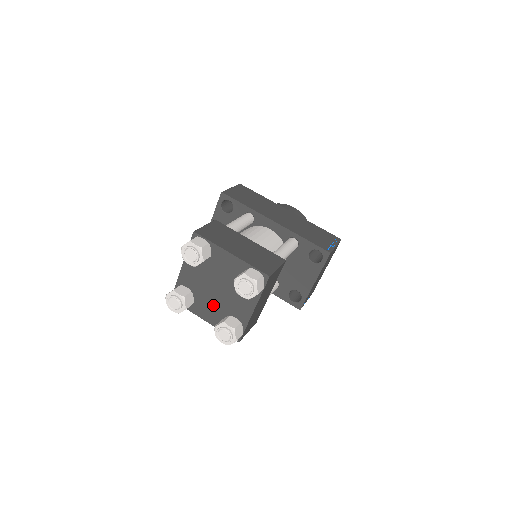
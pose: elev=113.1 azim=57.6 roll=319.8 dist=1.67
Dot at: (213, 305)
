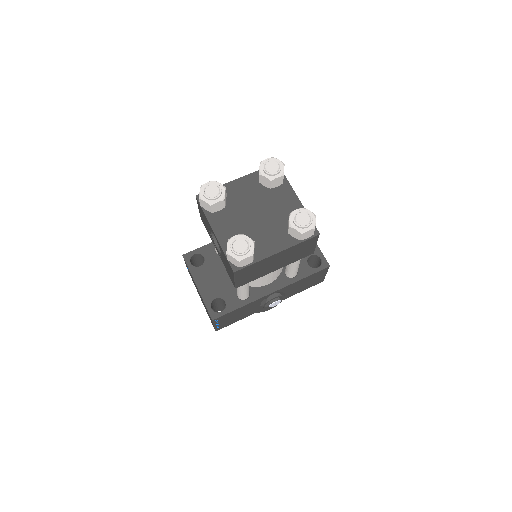
Dot at: (269, 231)
